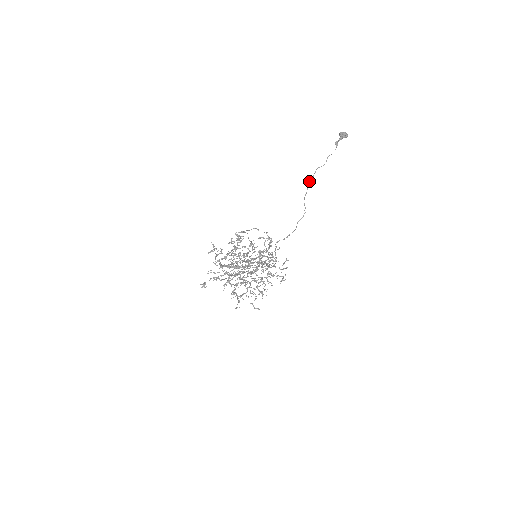
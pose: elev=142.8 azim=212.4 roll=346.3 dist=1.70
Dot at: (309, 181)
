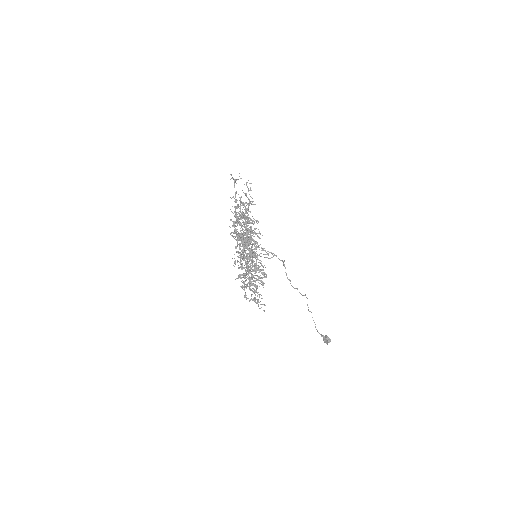
Dot at: occluded
